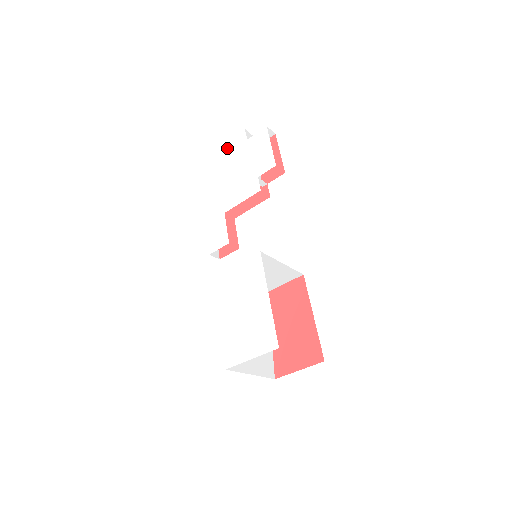
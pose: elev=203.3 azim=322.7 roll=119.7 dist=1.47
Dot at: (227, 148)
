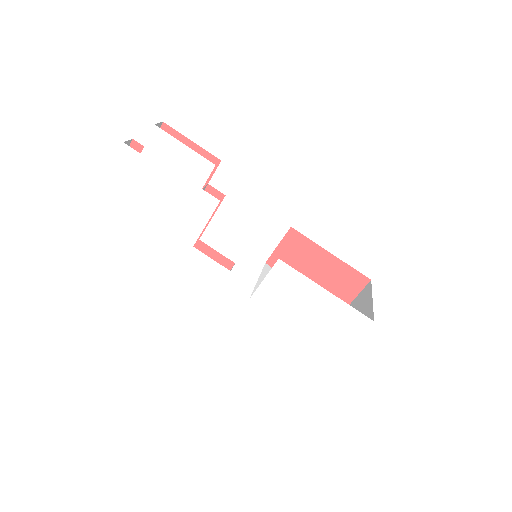
Dot at: (120, 177)
